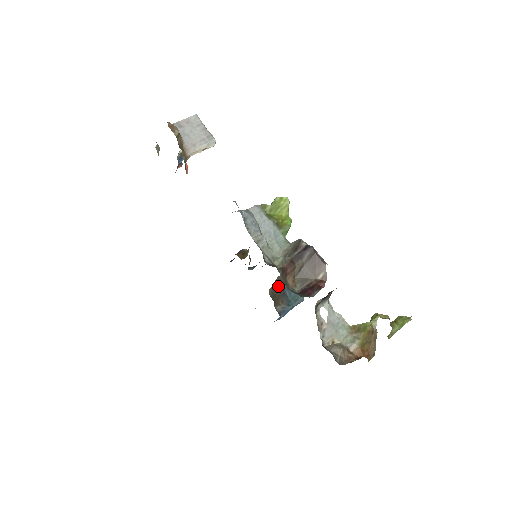
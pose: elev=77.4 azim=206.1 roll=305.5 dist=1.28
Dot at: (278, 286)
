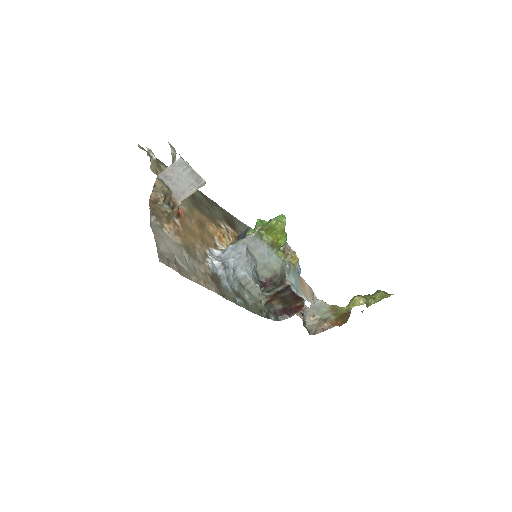
Dot at: occluded
